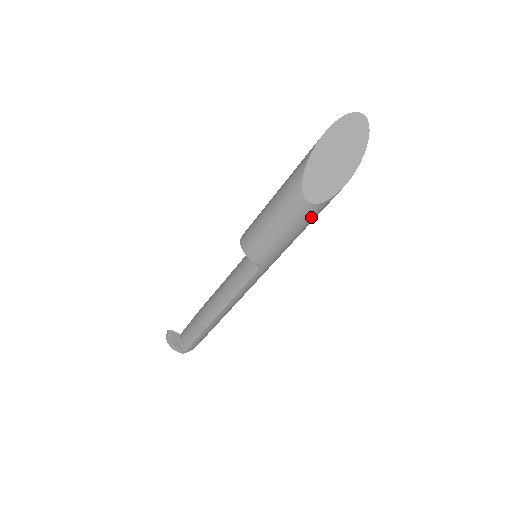
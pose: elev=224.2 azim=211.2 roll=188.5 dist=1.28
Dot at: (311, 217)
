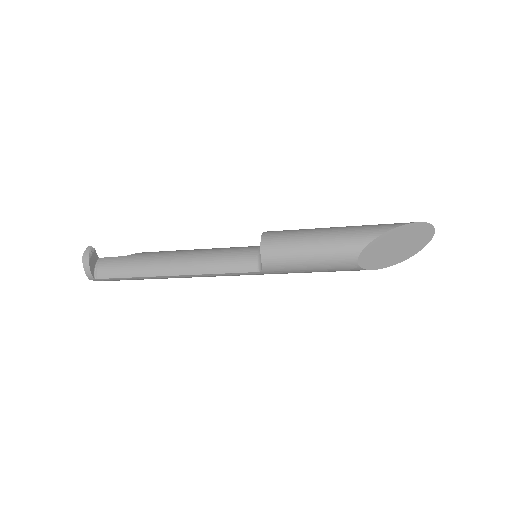
Dot at: (342, 270)
